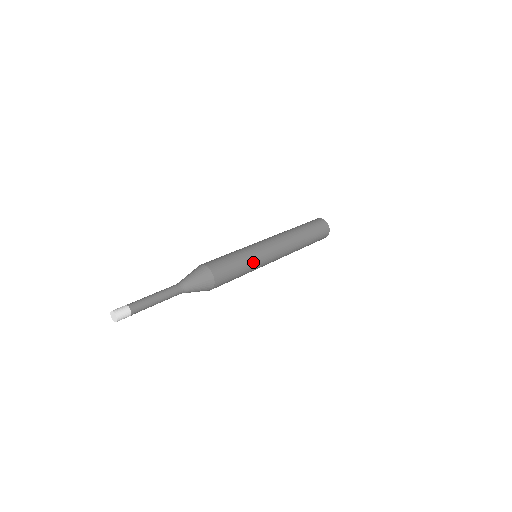
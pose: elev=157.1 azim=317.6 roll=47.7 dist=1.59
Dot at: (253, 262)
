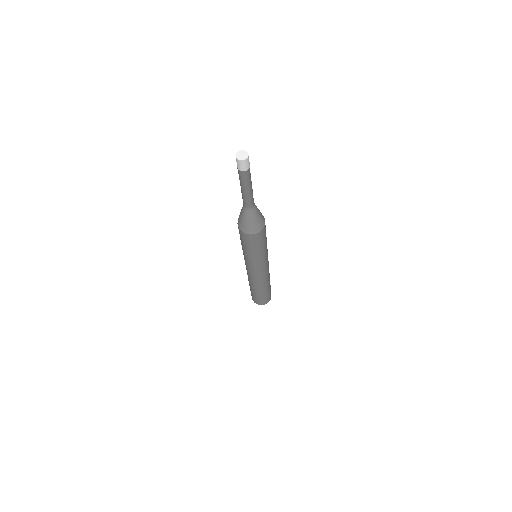
Dot at: occluded
